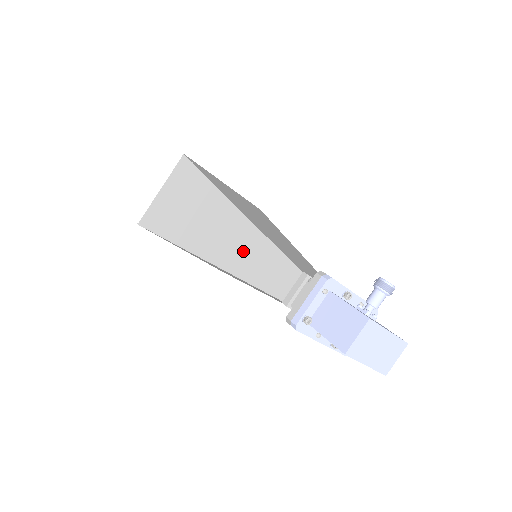
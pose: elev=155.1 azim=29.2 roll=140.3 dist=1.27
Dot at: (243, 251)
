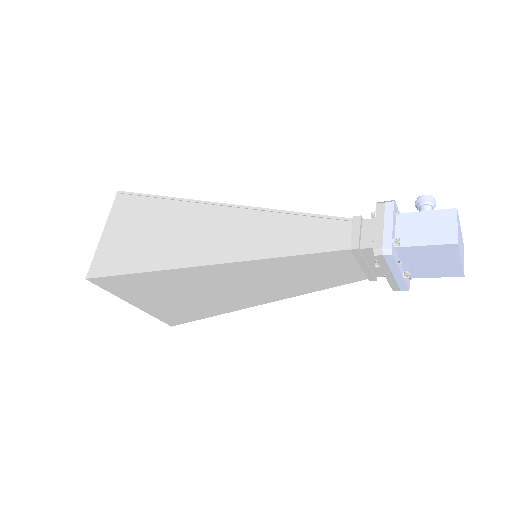
Dot at: (267, 234)
